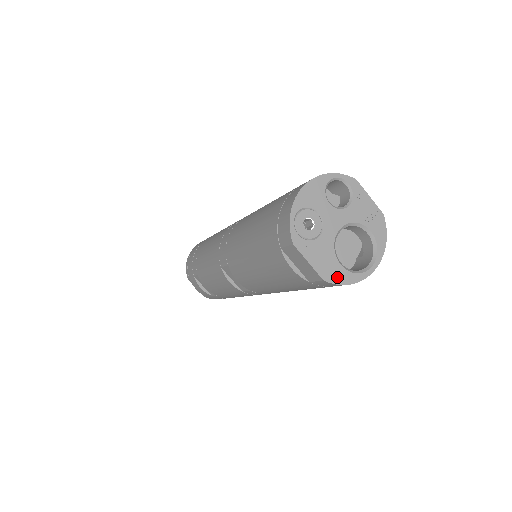
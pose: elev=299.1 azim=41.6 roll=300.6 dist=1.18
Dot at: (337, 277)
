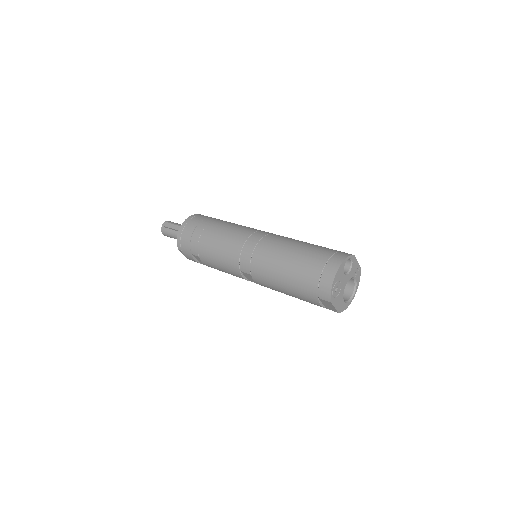
Dot at: (343, 308)
